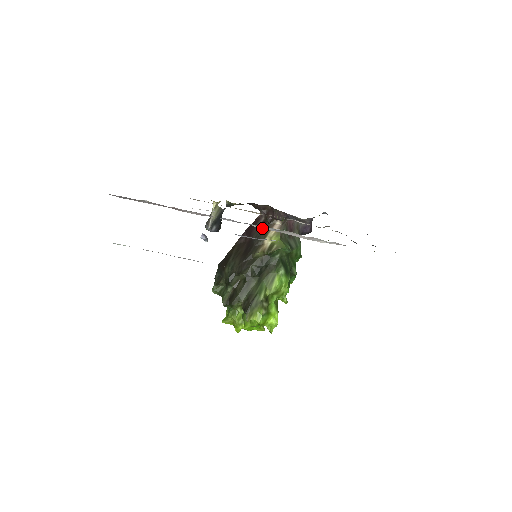
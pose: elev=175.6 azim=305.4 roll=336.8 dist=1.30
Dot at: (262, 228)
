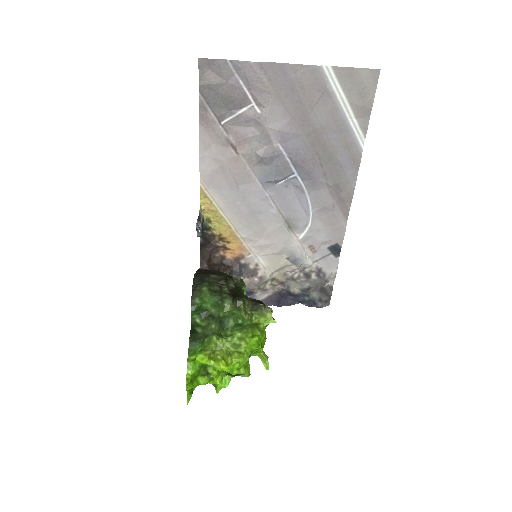
Dot at: (279, 216)
